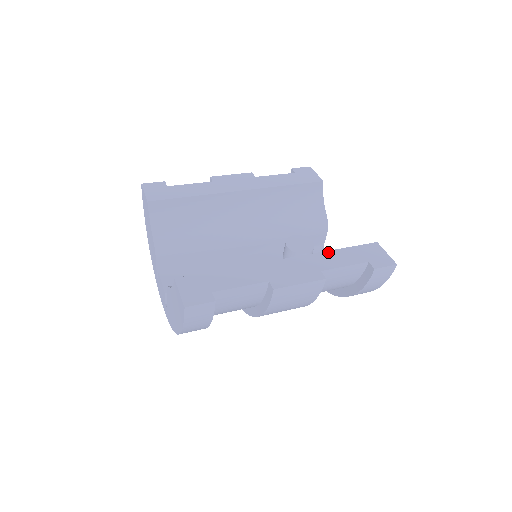
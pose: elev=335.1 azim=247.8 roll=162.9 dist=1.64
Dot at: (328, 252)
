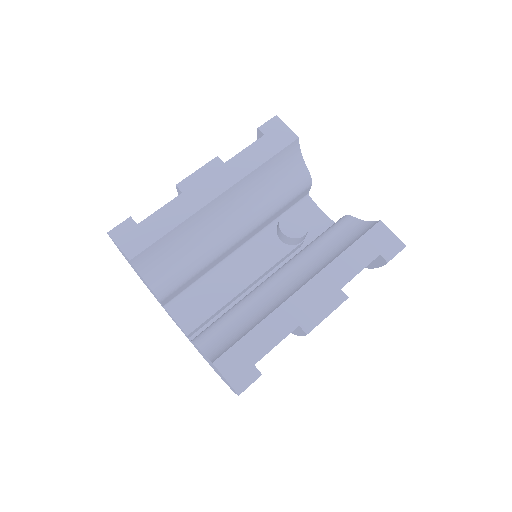
Dot at: (339, 258)
